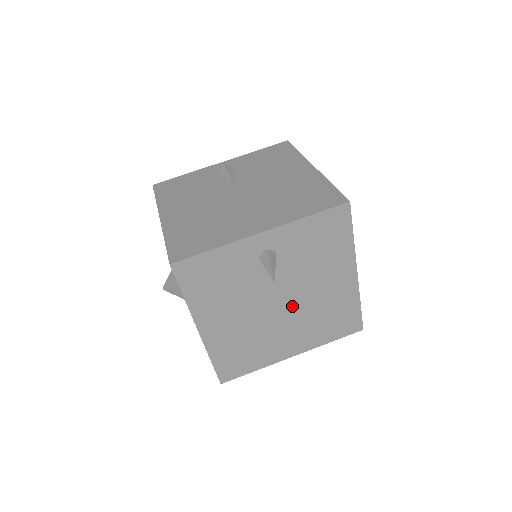
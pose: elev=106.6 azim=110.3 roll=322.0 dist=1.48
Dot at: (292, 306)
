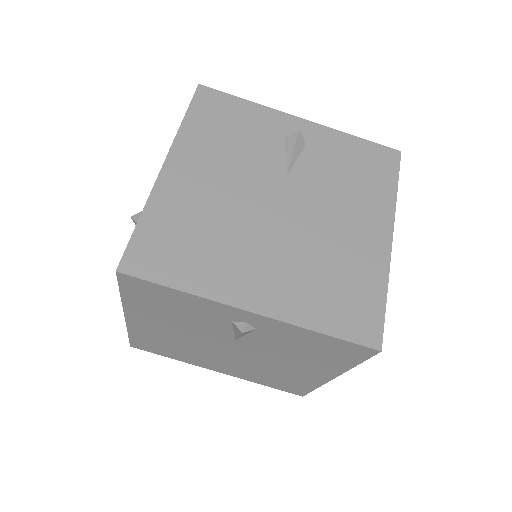
Dot at: (242, 356)
